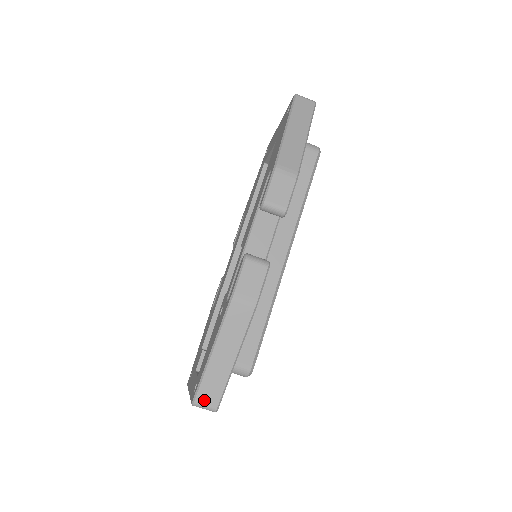
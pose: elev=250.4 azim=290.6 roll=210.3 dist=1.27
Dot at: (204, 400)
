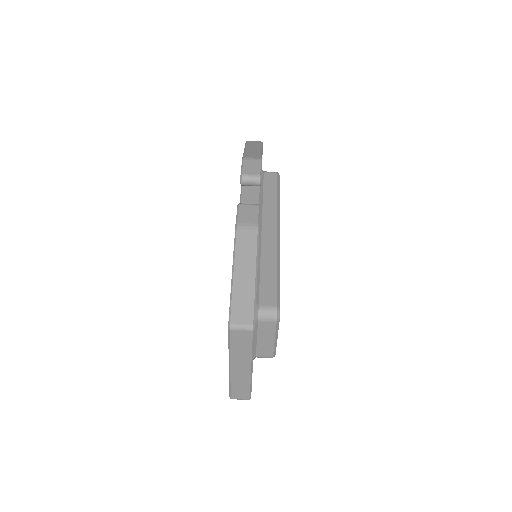
Dot at: (239, 319)
